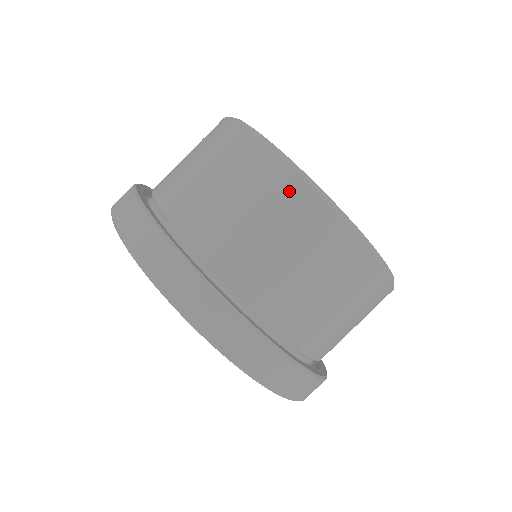
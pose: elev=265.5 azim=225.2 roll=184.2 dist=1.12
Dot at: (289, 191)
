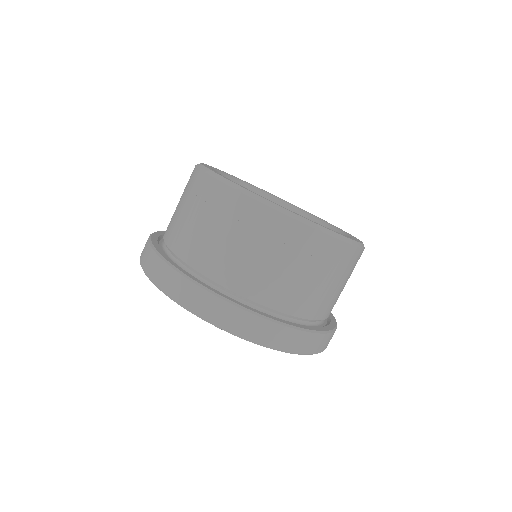
Dot at: (291, 232)
